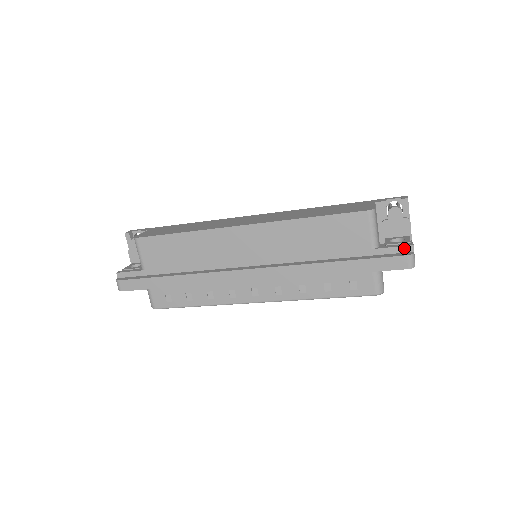
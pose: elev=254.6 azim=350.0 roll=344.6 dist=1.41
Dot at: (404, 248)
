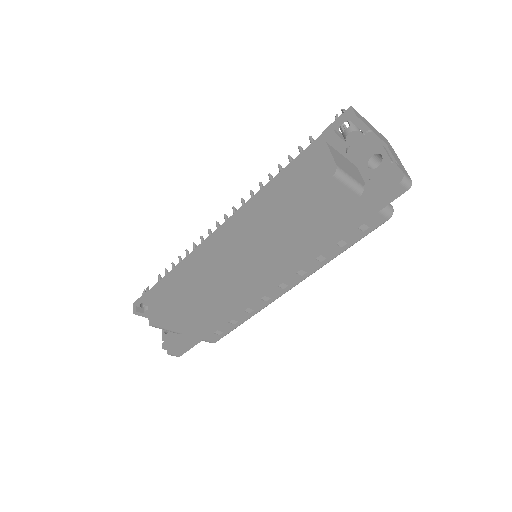
Dot at: (390, 175)
